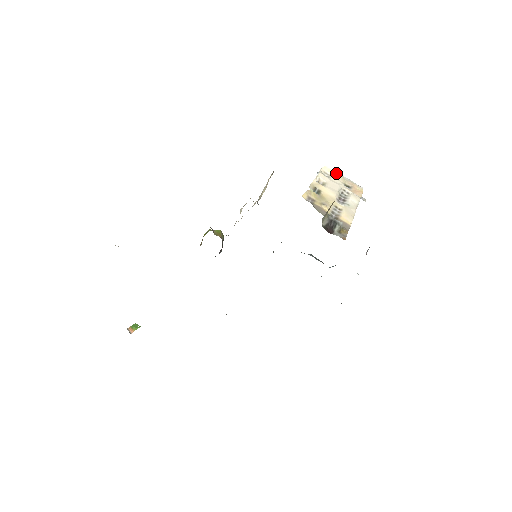
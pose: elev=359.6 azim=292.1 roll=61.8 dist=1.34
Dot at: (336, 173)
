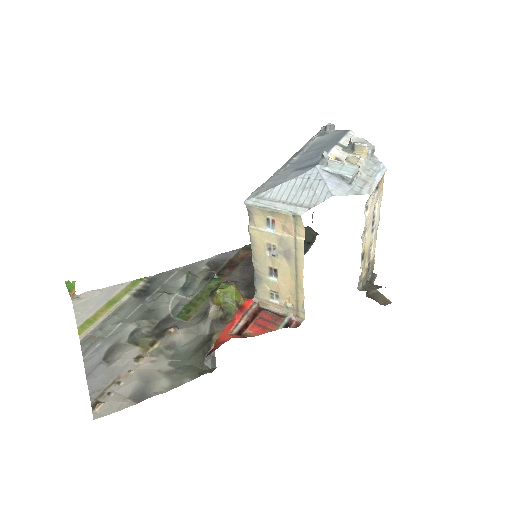
Dot at: occluded
